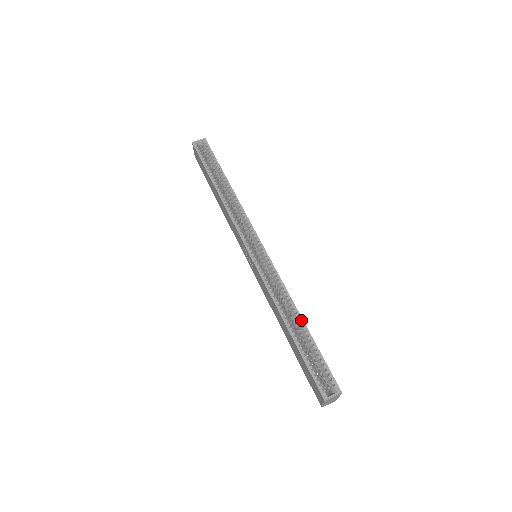
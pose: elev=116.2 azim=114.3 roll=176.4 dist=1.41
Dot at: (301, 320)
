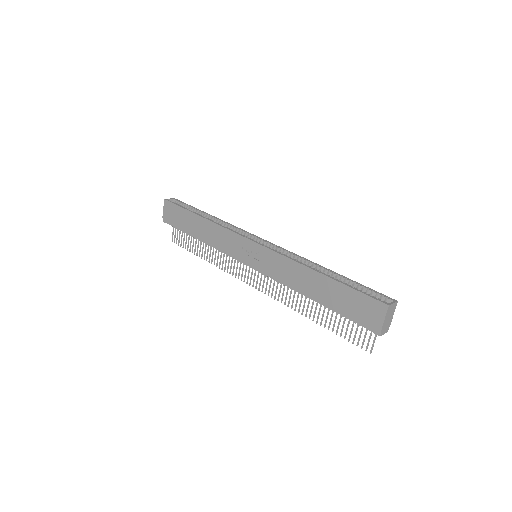
Dot at: (329, 270)
